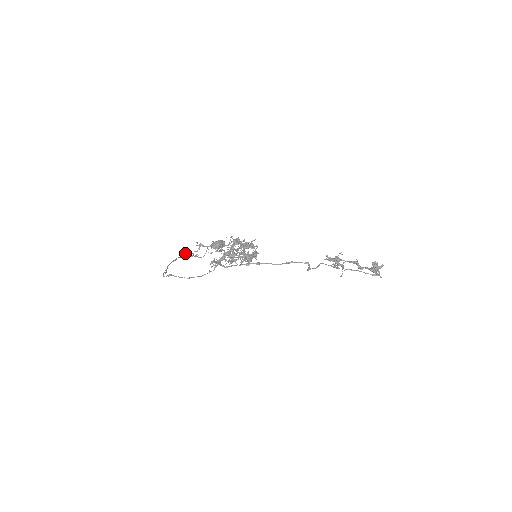
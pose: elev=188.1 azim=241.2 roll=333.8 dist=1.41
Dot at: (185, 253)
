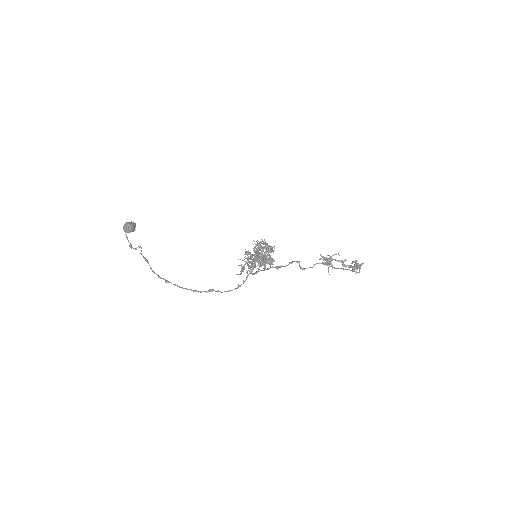
Dot at: (141, 248)
